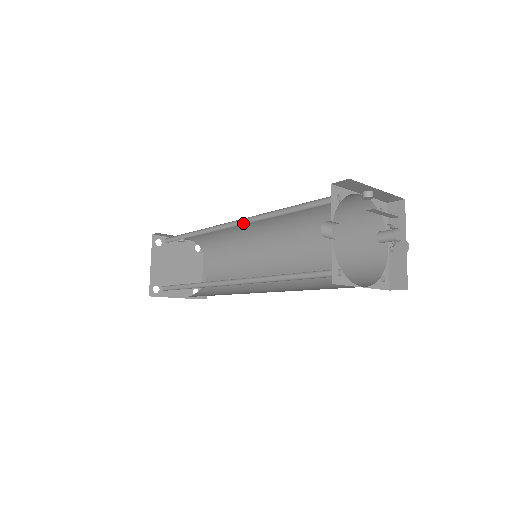
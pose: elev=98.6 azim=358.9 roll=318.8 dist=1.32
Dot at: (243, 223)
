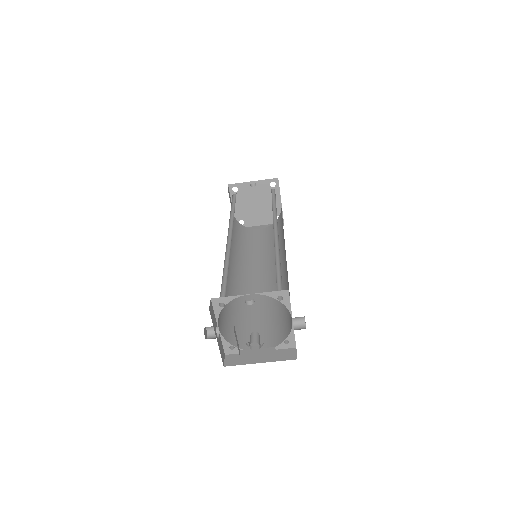
Dot at: occluded
